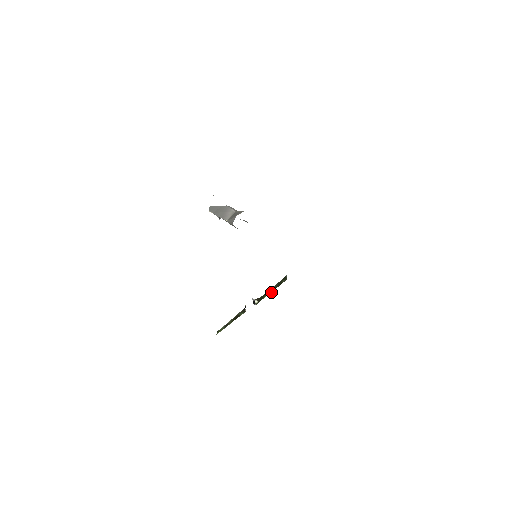
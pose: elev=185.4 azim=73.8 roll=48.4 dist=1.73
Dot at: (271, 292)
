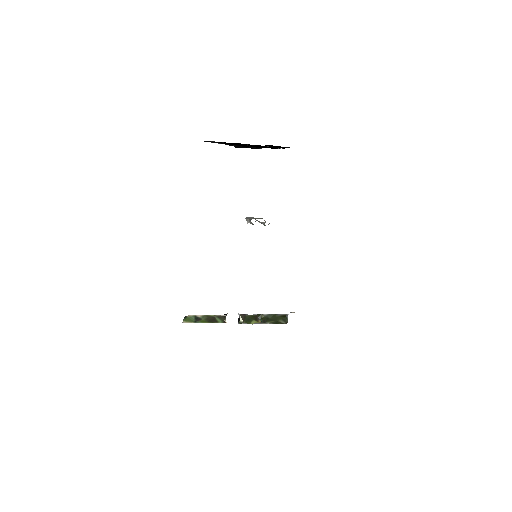
Dot at: (261, 320)
